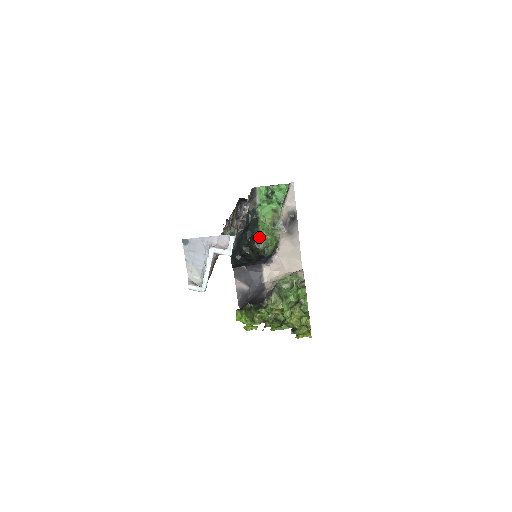
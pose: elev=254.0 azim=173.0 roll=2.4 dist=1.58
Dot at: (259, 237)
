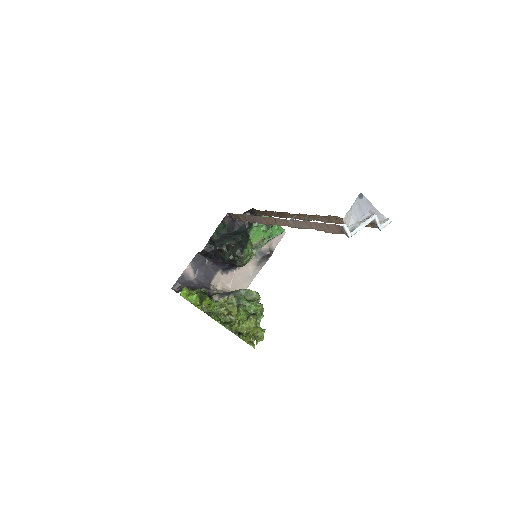
Dot at: (247, 246)
